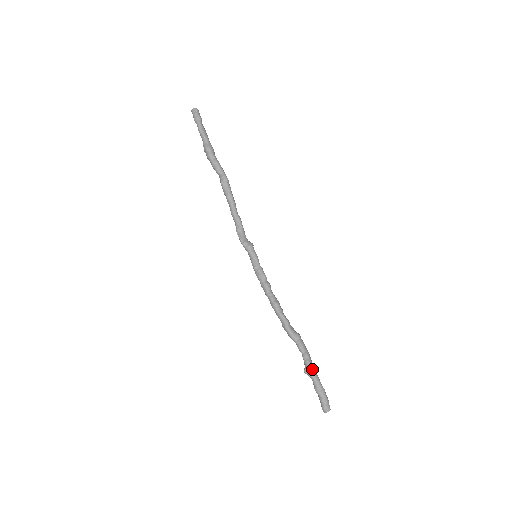
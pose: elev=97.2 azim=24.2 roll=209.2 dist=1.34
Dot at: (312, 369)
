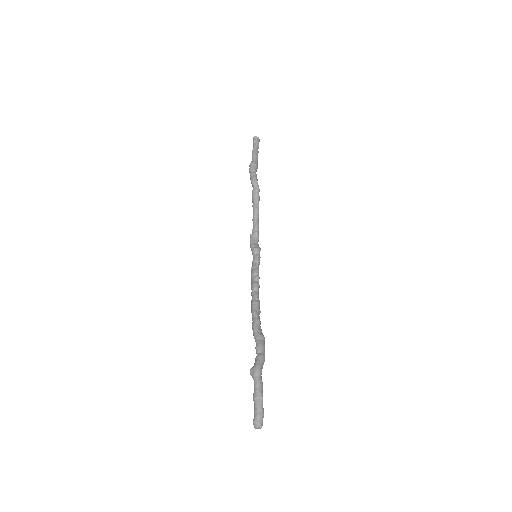
Dot at: (258, 370)
